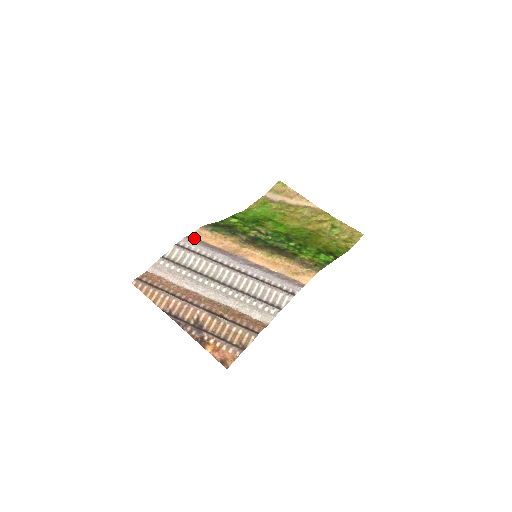
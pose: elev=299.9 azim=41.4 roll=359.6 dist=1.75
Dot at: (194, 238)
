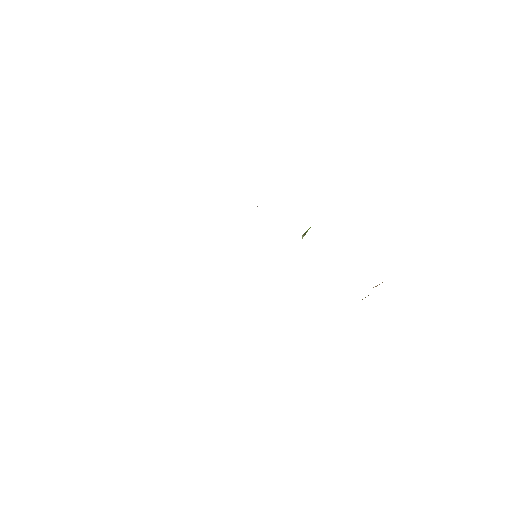
Dot at: occluded
